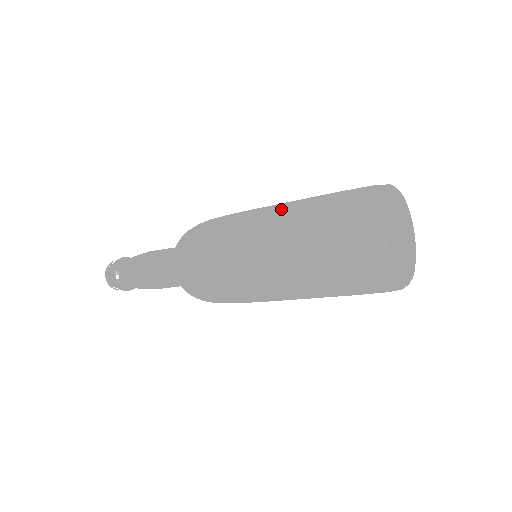
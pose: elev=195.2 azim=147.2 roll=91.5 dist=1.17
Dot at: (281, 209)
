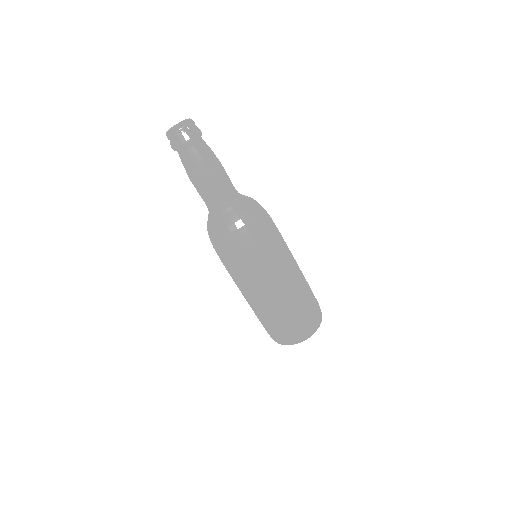
Dot at: (298, 278)
